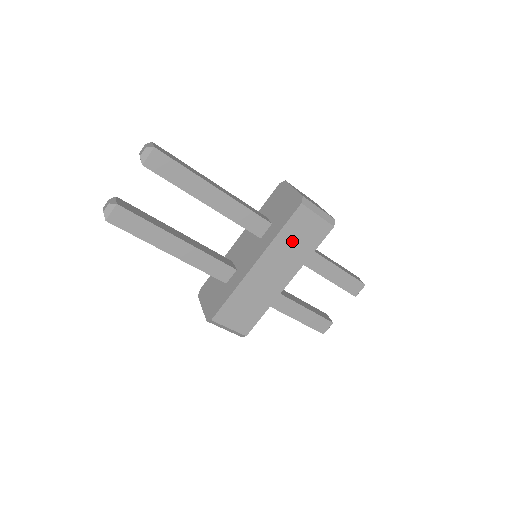
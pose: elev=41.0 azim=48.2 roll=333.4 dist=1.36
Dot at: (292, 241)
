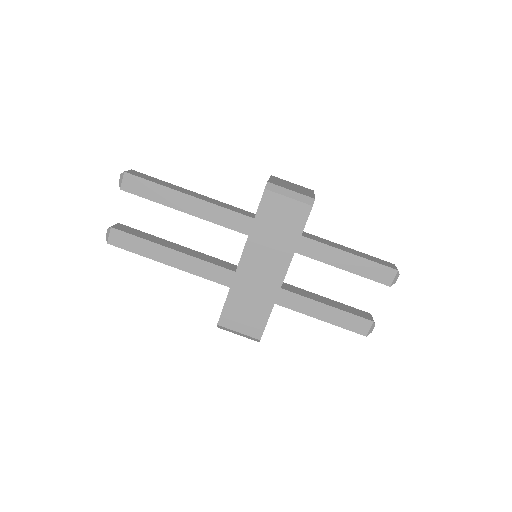
Dot at: (271, 230)
